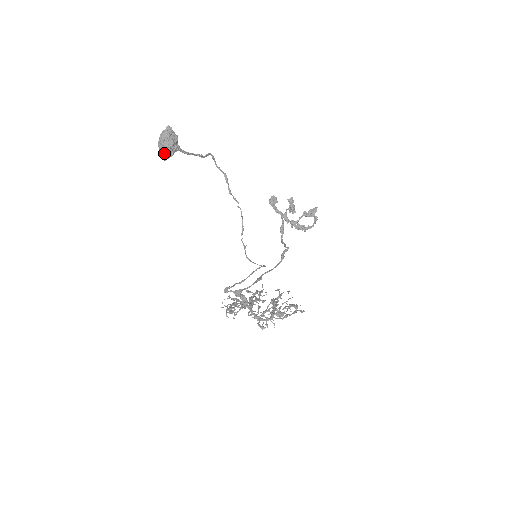
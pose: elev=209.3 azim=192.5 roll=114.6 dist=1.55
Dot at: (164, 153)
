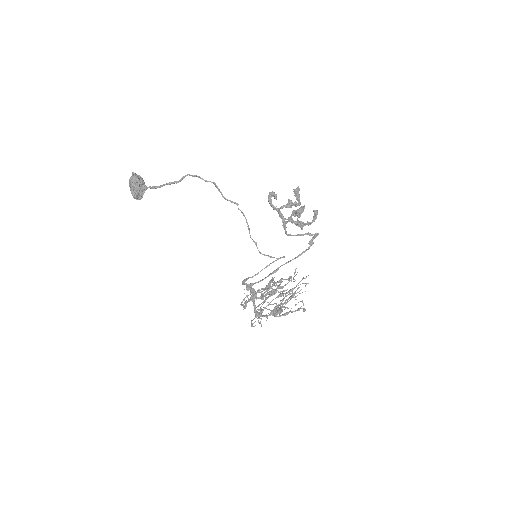
Dot at: (133, 197)
